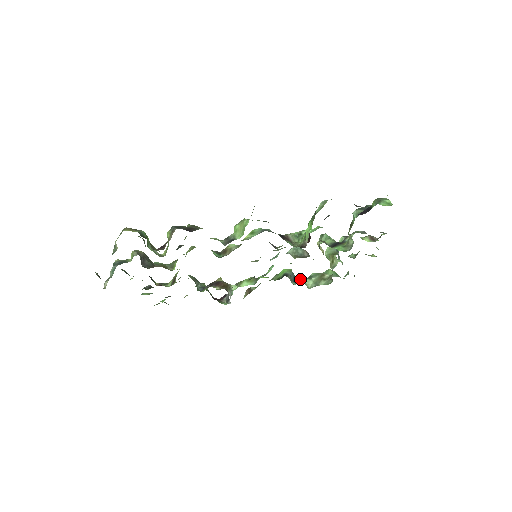
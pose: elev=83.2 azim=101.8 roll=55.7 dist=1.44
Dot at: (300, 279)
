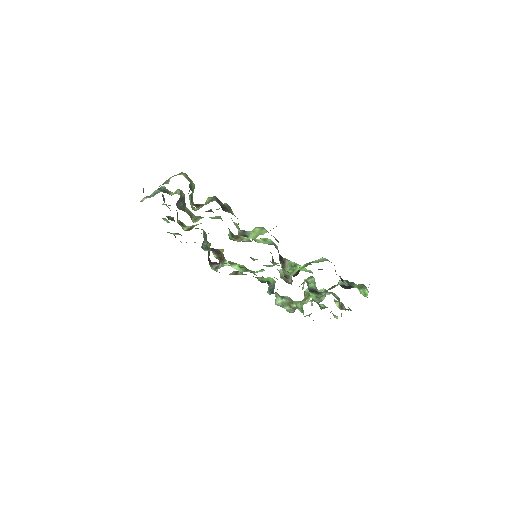
Dot at: (275, 293)
